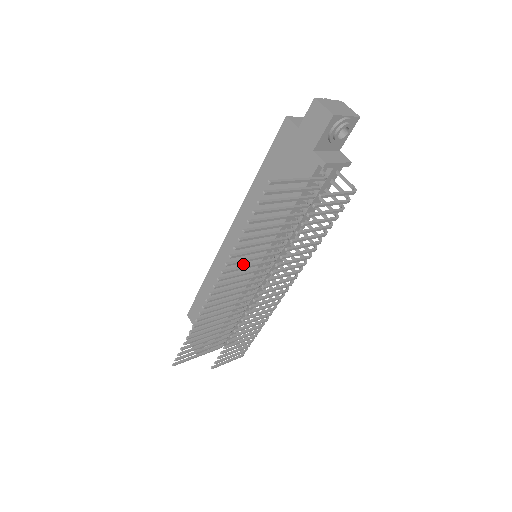
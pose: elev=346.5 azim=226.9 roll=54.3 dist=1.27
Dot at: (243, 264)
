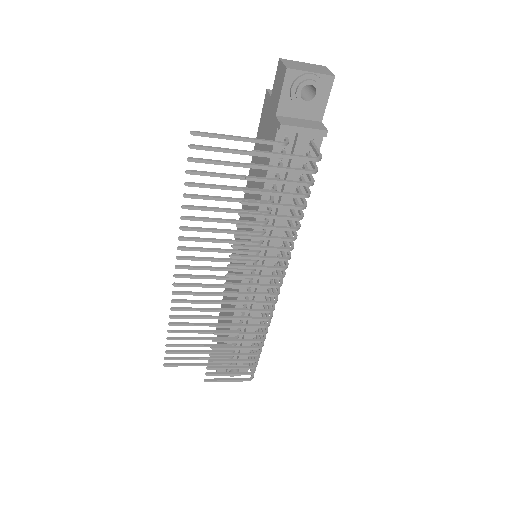
Dot at: occluded
